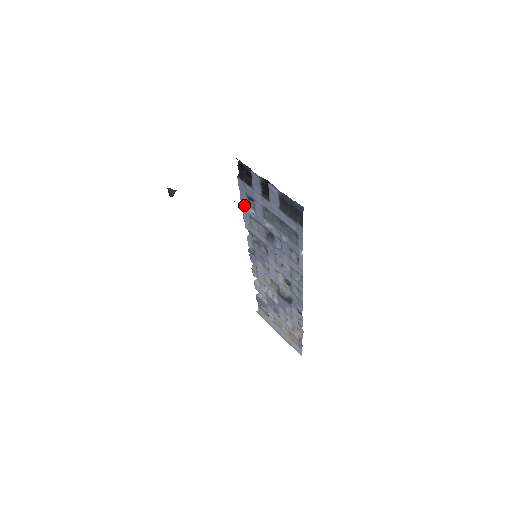
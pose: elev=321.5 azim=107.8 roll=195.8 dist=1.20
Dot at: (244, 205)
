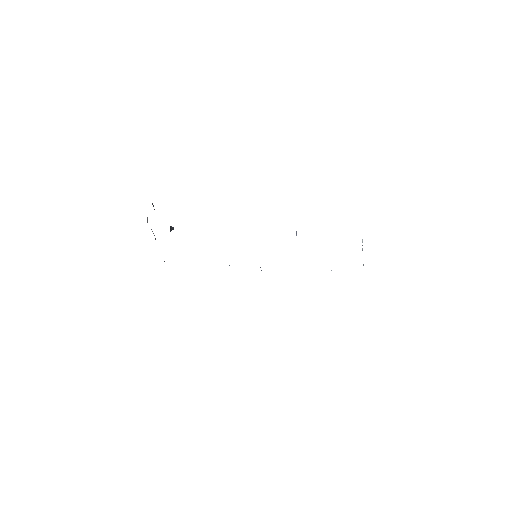
Dot at: occluded
